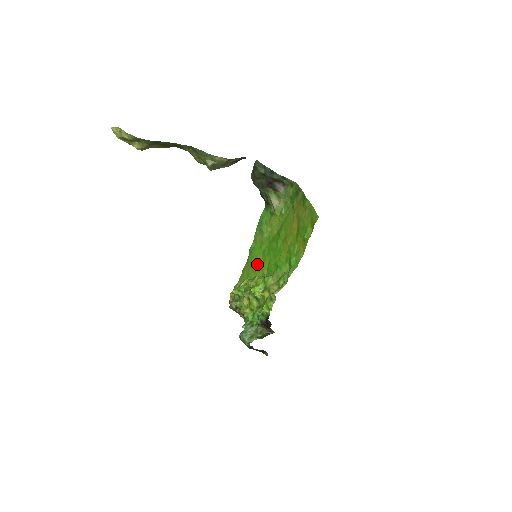
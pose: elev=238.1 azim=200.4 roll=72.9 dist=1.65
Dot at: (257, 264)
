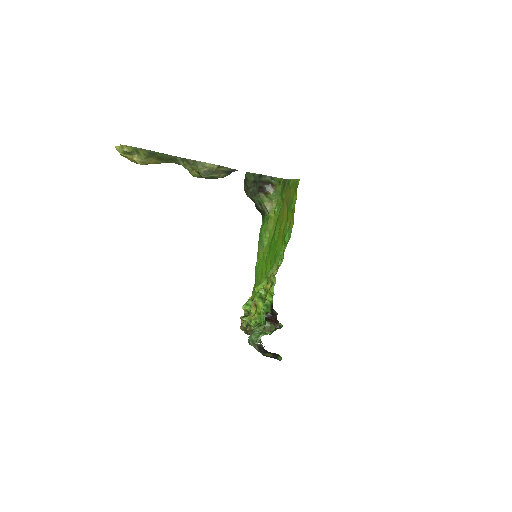
Dot at: (261, 274)
